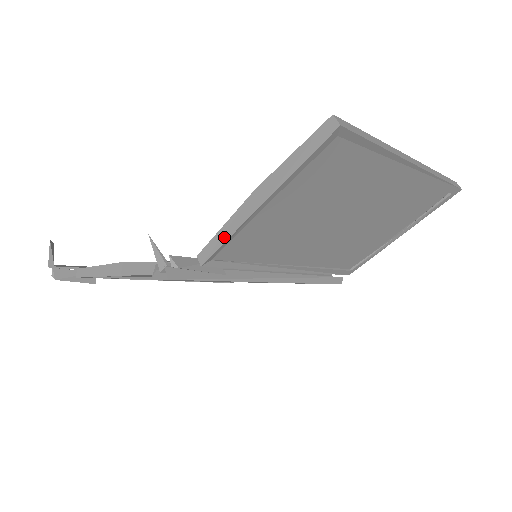
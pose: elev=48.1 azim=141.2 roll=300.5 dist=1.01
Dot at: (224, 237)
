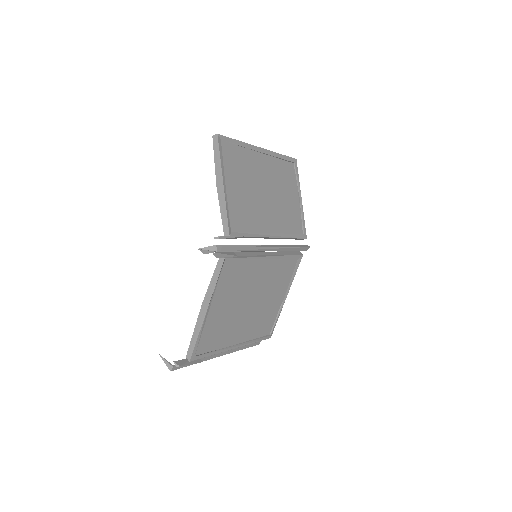
Dot at: (225, 214)
